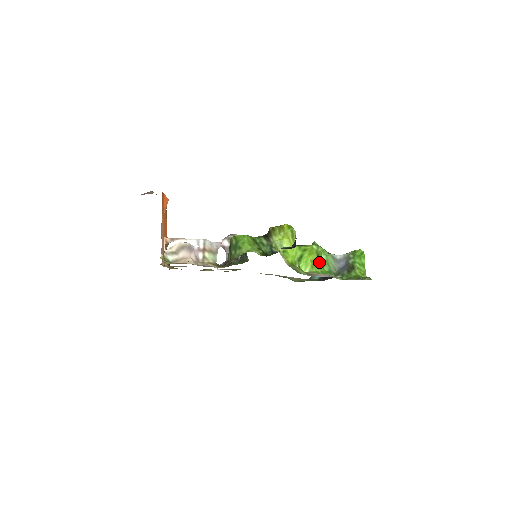
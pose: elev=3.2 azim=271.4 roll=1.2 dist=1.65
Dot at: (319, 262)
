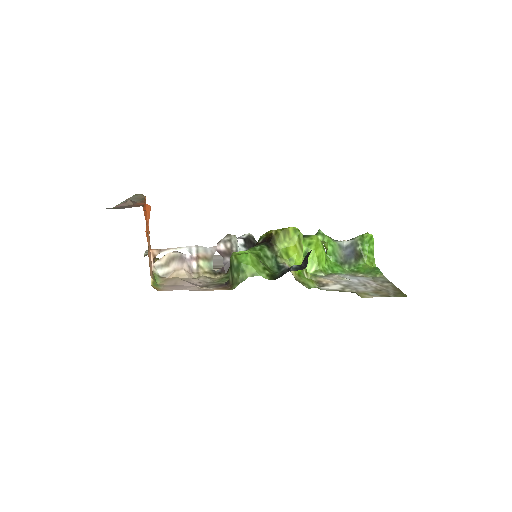
Dot at: (325, 255)
